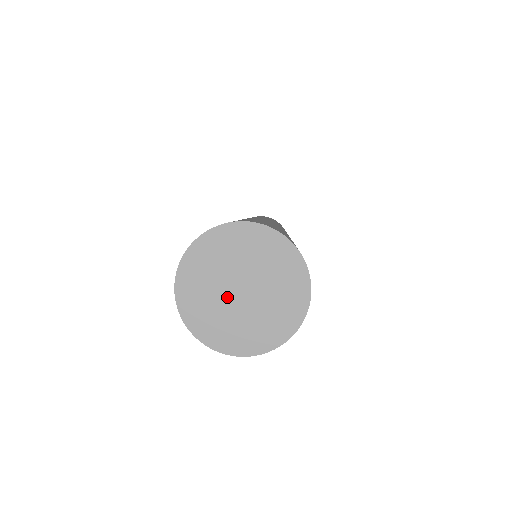
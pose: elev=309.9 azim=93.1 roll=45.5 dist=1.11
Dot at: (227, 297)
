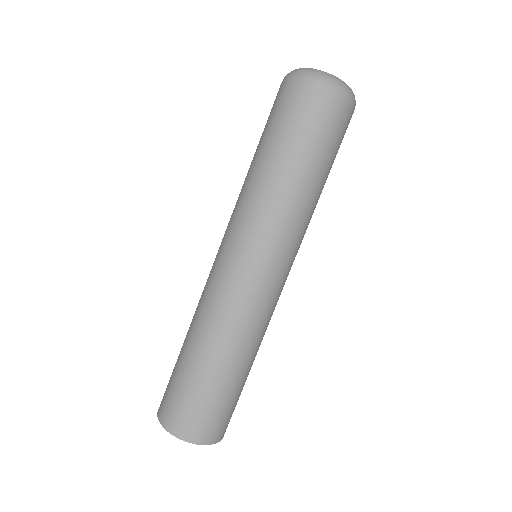
Dot at: occluded
